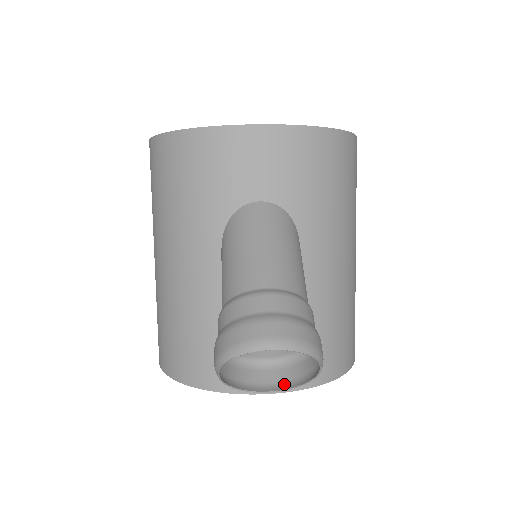
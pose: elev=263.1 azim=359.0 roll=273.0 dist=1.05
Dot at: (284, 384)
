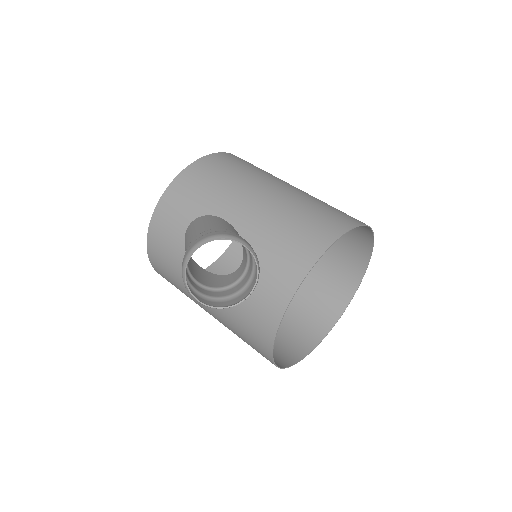
Dot at: (258, 274)
